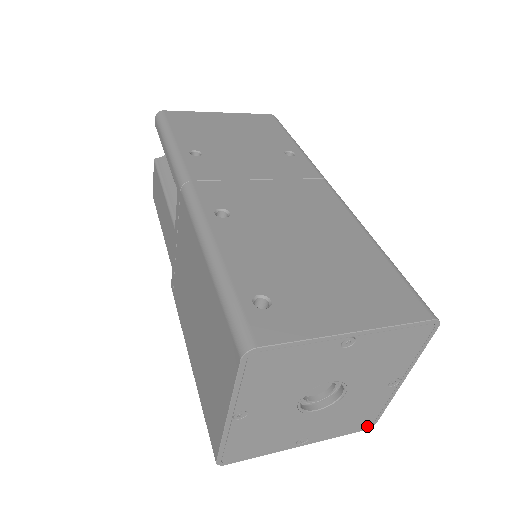
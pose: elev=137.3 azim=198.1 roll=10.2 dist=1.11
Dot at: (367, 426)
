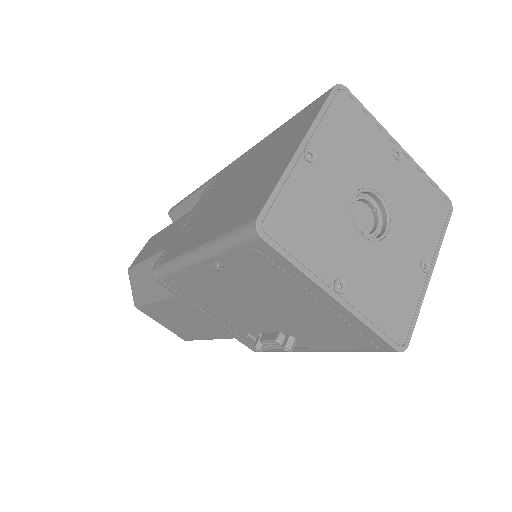
Dot at: (399, 341)
